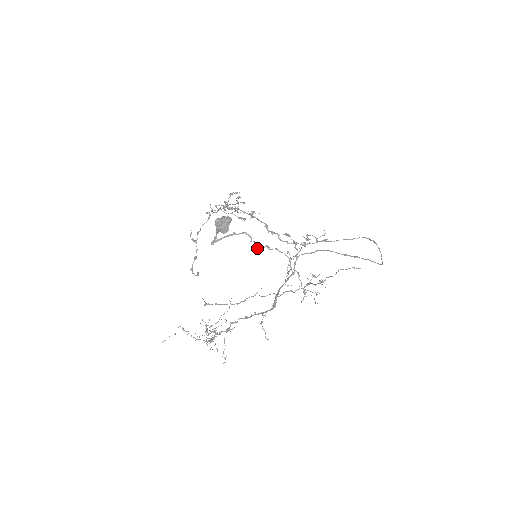
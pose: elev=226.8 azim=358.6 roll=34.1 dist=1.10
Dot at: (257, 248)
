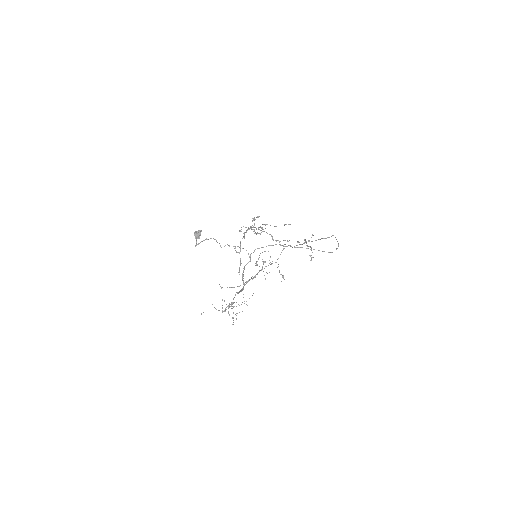
Dot at: occluded
